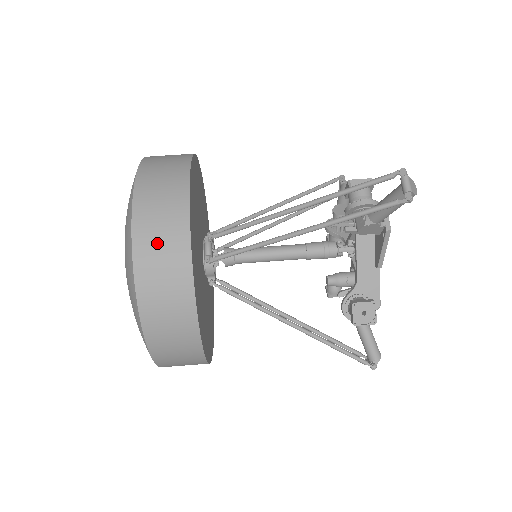
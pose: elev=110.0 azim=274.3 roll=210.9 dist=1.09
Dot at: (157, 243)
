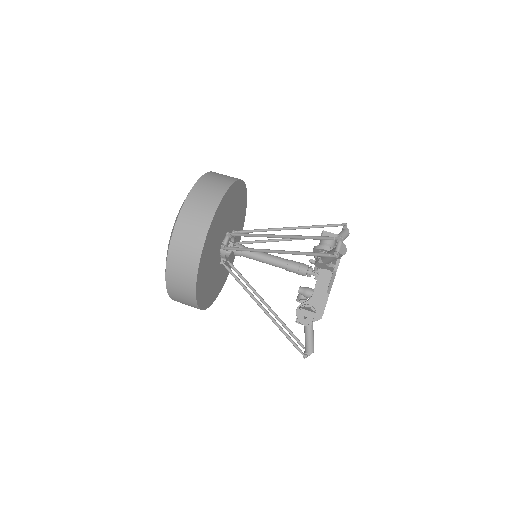
Dot at: (189, 228)
